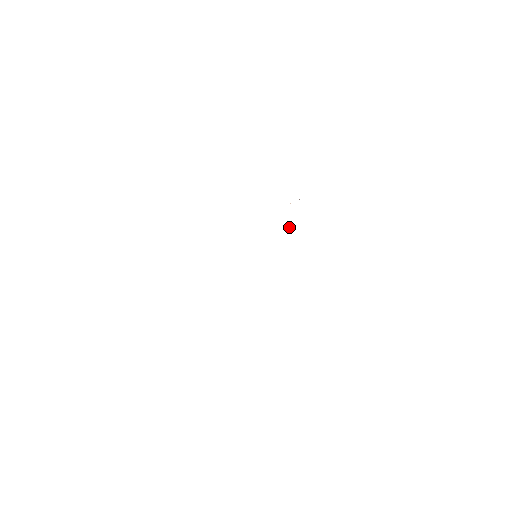
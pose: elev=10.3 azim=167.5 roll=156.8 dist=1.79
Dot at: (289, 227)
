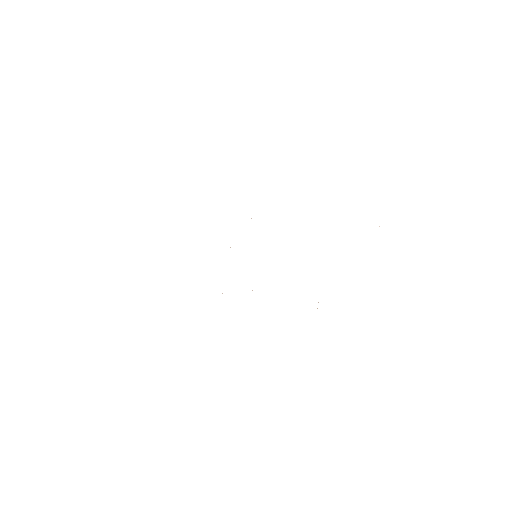
Dot at: occluded
